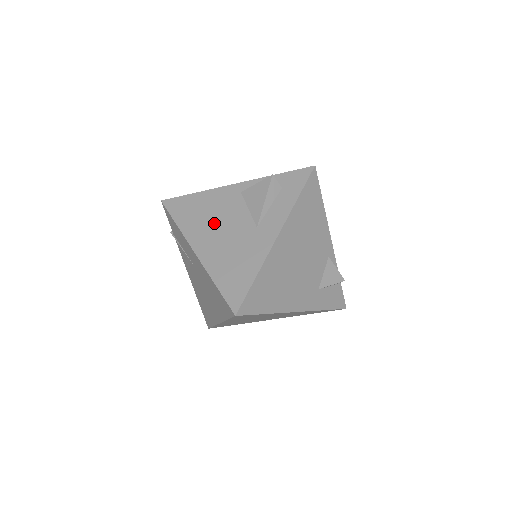
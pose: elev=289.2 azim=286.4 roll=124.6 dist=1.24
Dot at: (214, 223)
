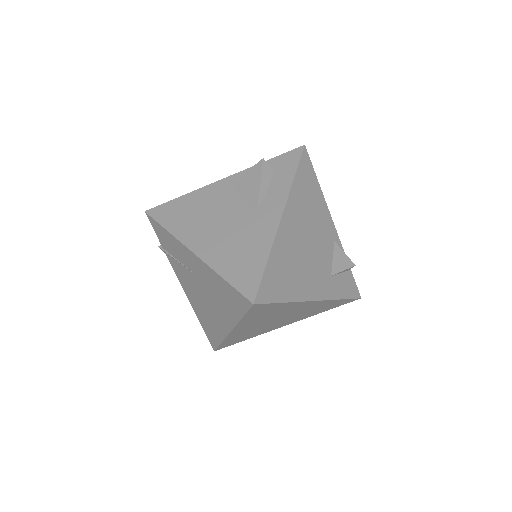
Dot at: (208, 219)
